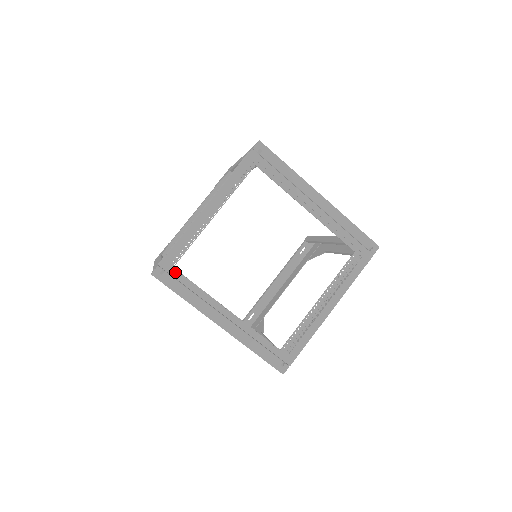
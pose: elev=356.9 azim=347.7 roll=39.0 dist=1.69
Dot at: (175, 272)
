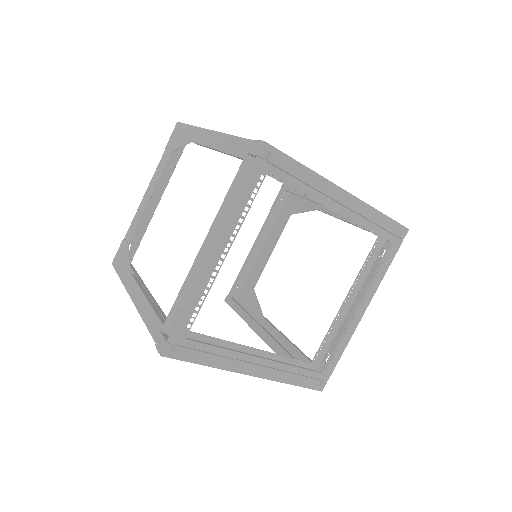
Dot at: (189, 342)
